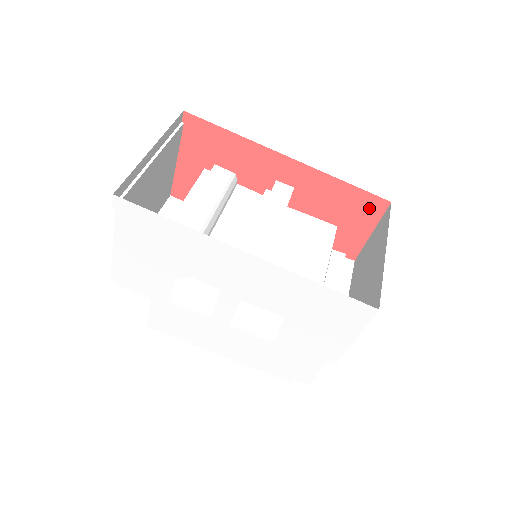
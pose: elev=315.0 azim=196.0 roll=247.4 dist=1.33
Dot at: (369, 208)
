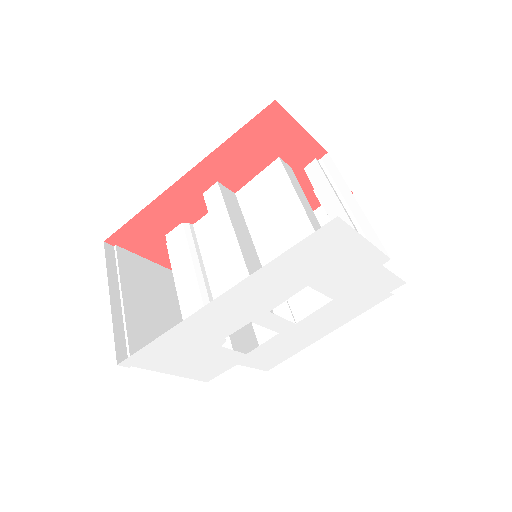
Dot at: (272, 123)
